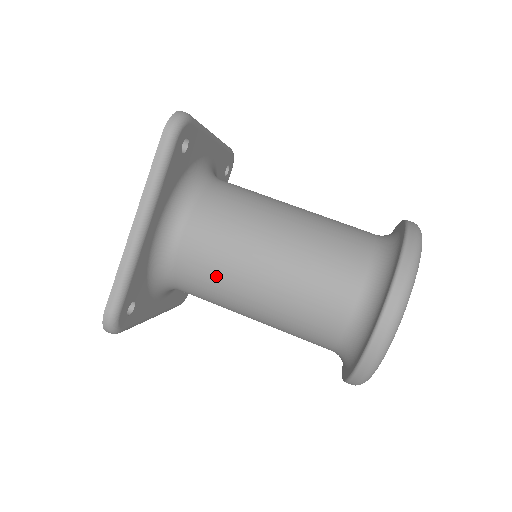
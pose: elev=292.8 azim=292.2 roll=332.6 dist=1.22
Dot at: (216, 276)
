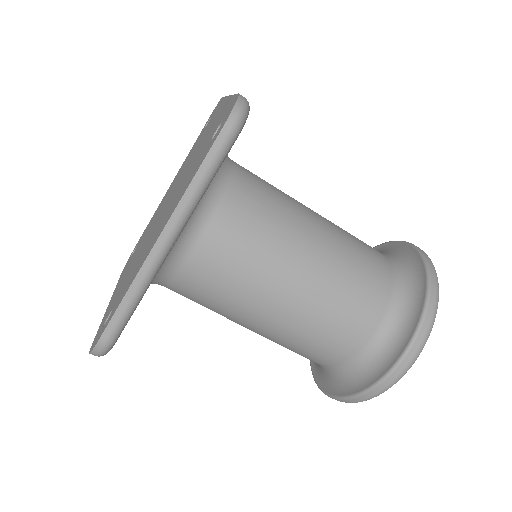
Dot at: occluded
